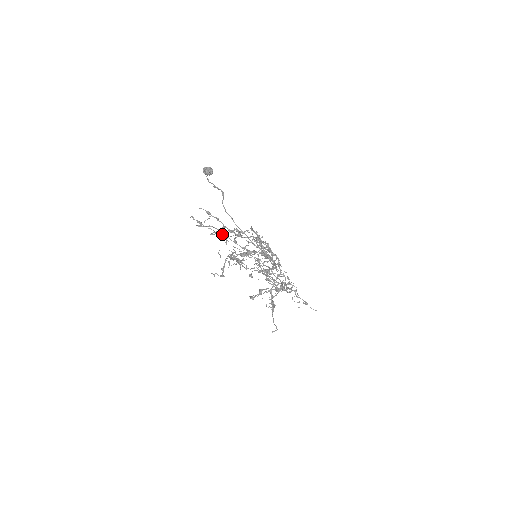
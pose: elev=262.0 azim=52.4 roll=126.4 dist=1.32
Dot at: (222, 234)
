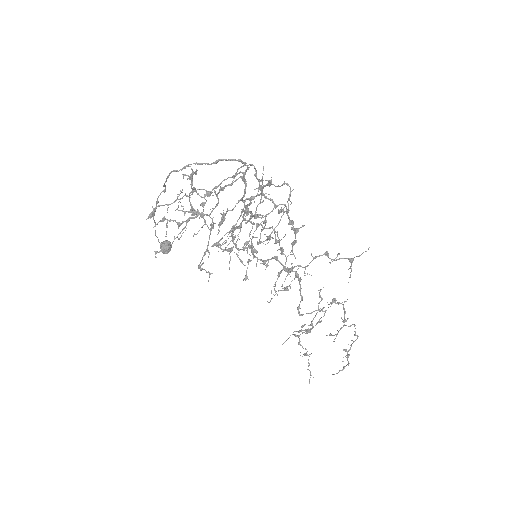
Dot at: (209, 273)
